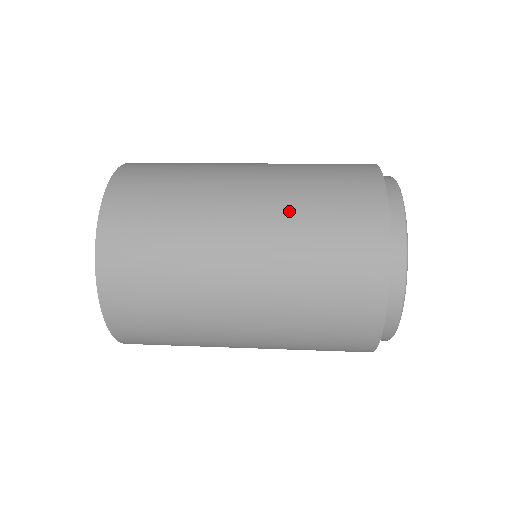
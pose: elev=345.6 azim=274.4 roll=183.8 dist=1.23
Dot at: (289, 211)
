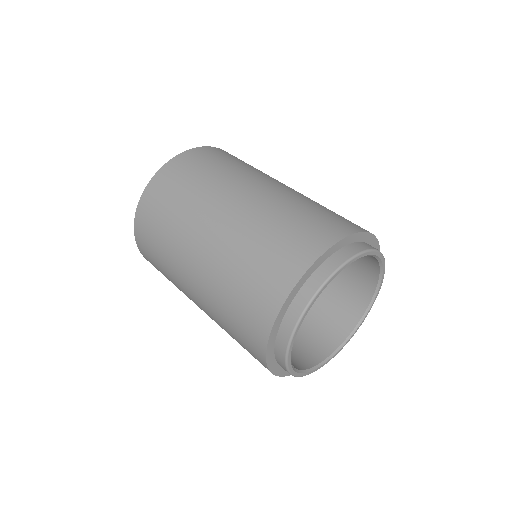
Dot at: (245, 233)
